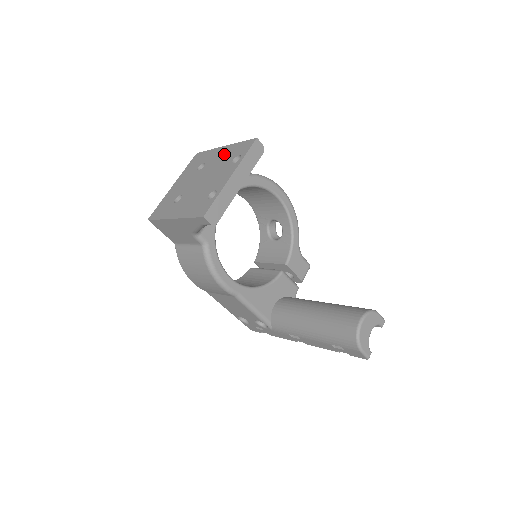
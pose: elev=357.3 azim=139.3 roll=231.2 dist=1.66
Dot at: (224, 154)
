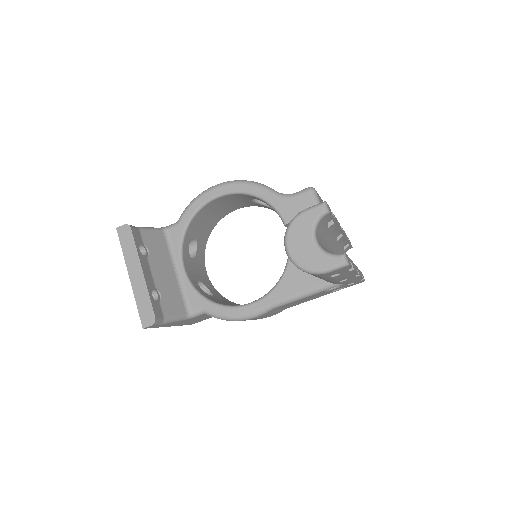
Dot at: occluded
